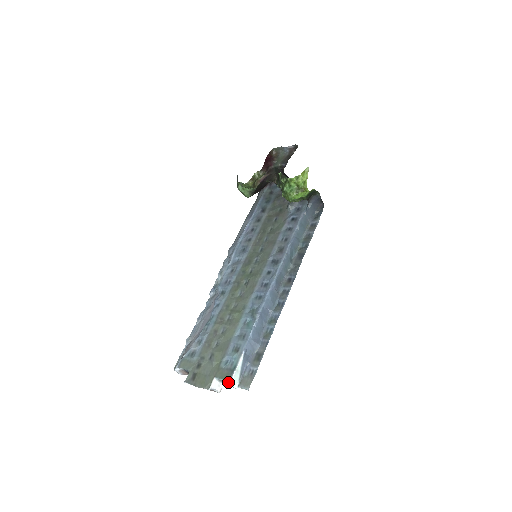
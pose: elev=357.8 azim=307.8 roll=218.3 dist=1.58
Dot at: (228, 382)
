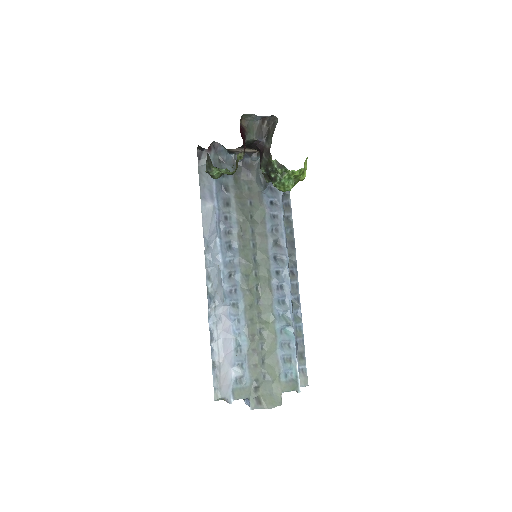
Dot at: (299, 391)
